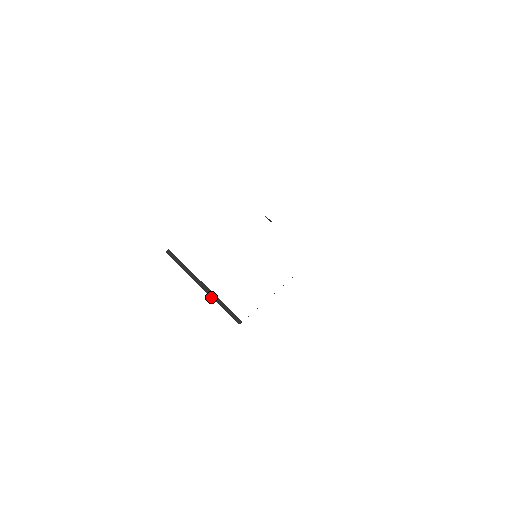
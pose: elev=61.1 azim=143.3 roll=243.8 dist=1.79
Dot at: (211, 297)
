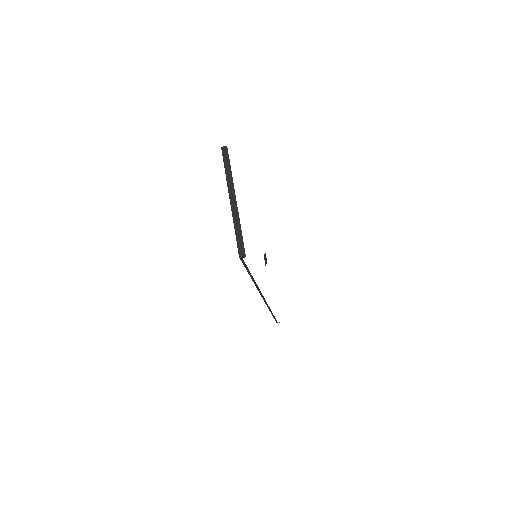
Dot at: (232, 214)
